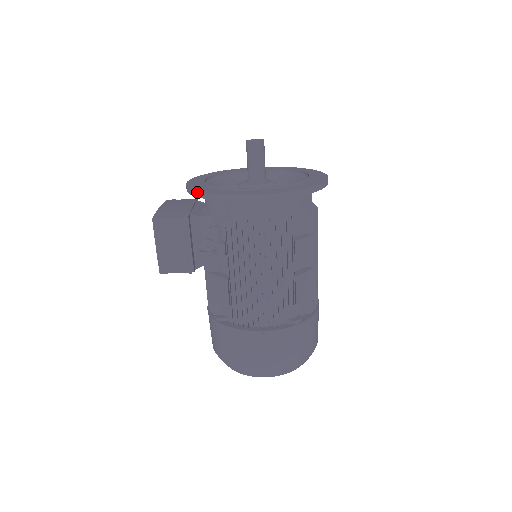
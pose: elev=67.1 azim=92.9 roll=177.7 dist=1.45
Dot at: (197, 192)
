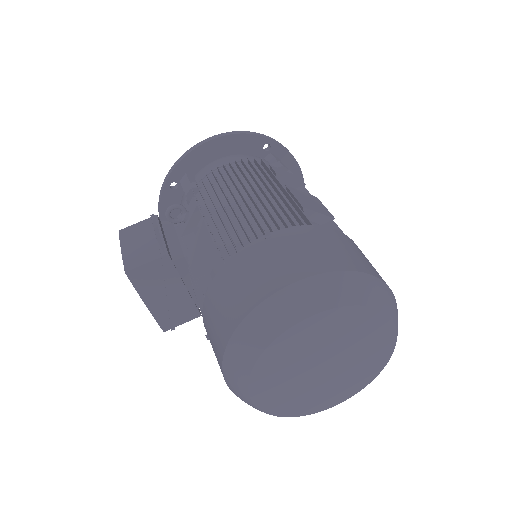
Dot at: (161, 187)
